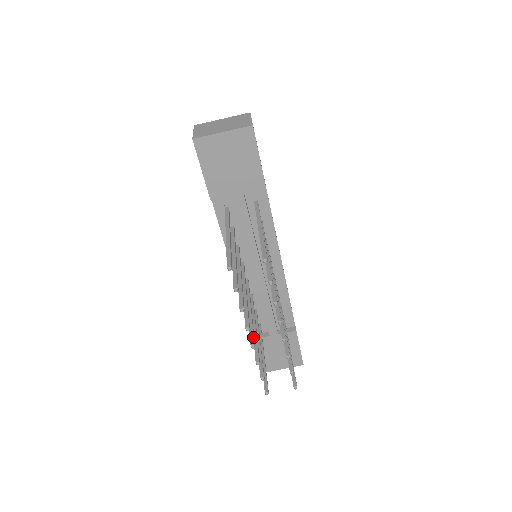
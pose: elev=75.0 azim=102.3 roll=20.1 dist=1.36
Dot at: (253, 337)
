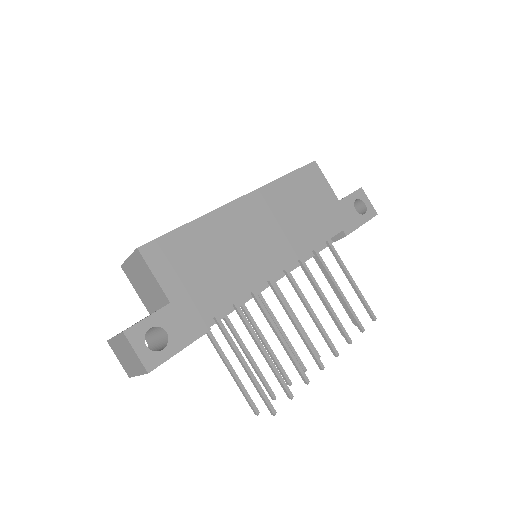
Dot at: occluded
